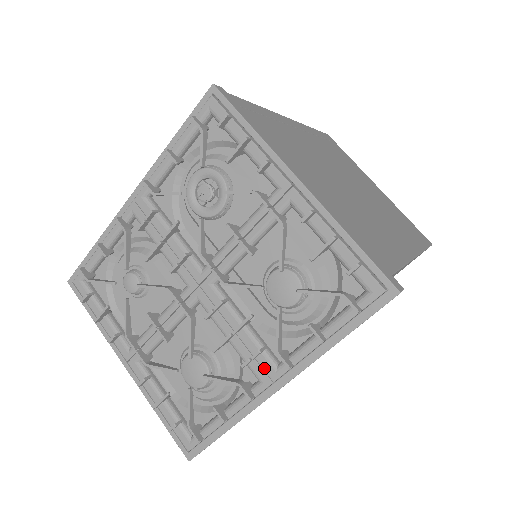
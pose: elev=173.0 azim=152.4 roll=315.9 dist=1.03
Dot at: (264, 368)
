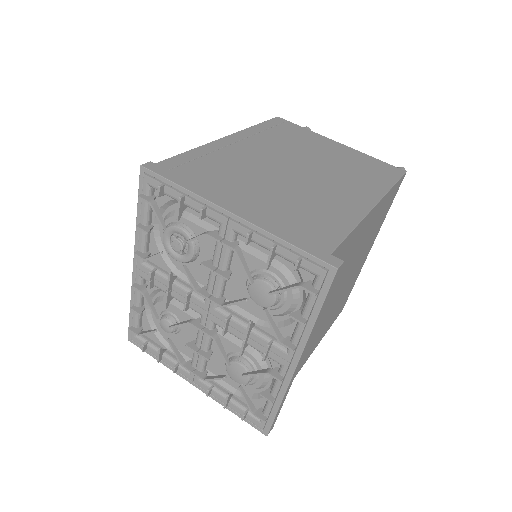
Dot at: (279, 355)
